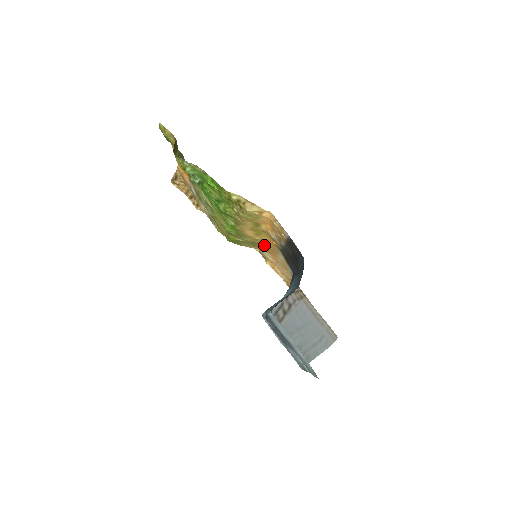
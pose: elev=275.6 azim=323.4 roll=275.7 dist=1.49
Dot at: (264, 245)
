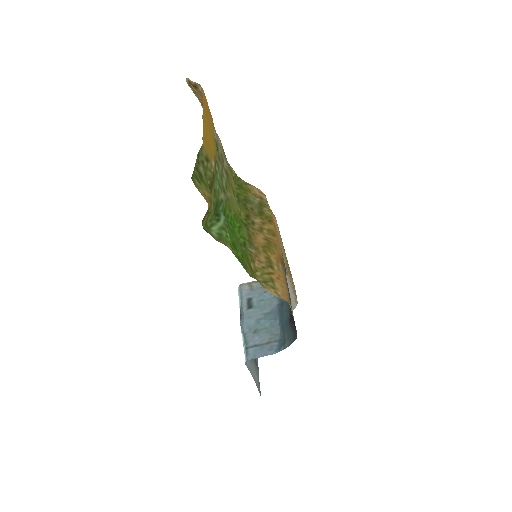
Dot at: (272, 218)
